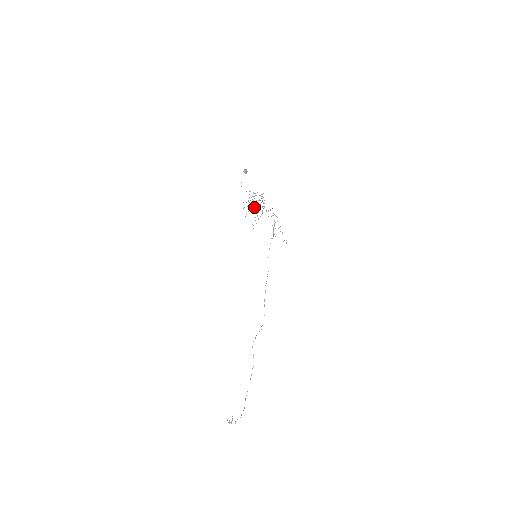
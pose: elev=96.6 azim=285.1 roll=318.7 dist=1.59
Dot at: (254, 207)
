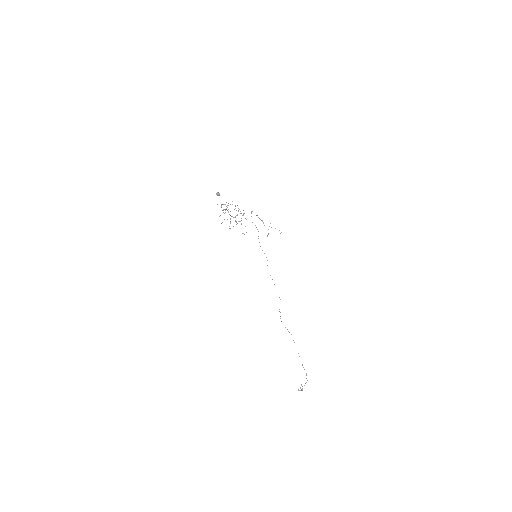
Dot at: (233, 217)
